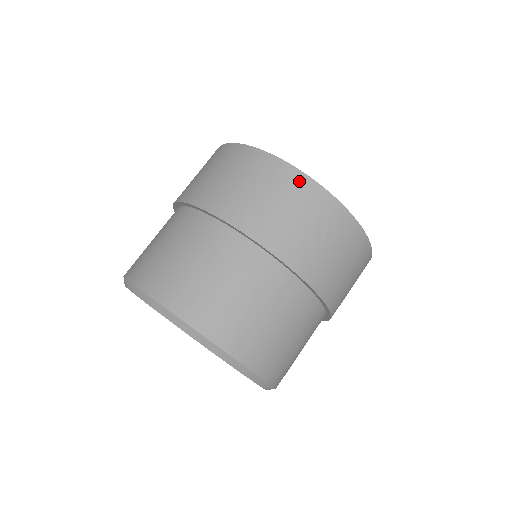
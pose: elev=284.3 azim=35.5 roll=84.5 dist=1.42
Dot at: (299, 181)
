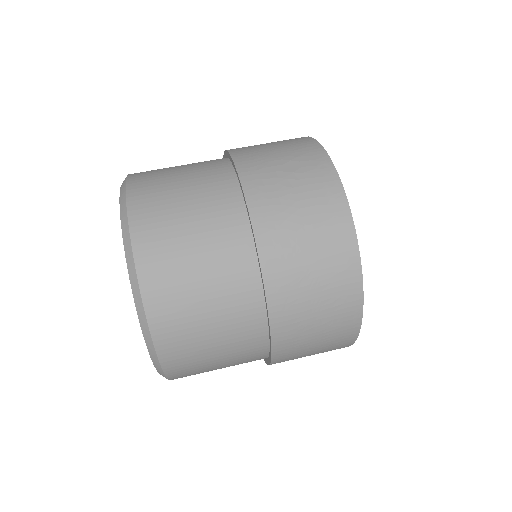
Dot at: (304, 140)
